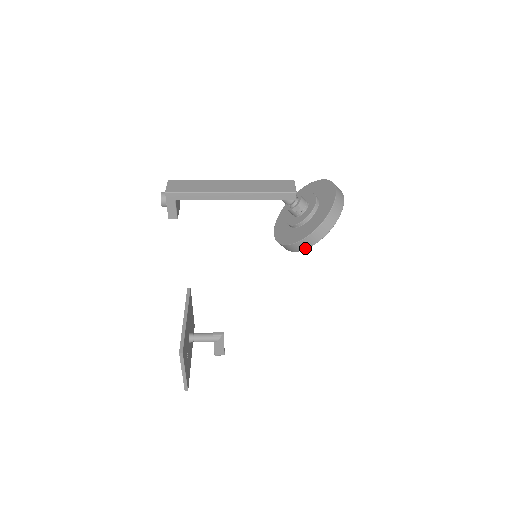
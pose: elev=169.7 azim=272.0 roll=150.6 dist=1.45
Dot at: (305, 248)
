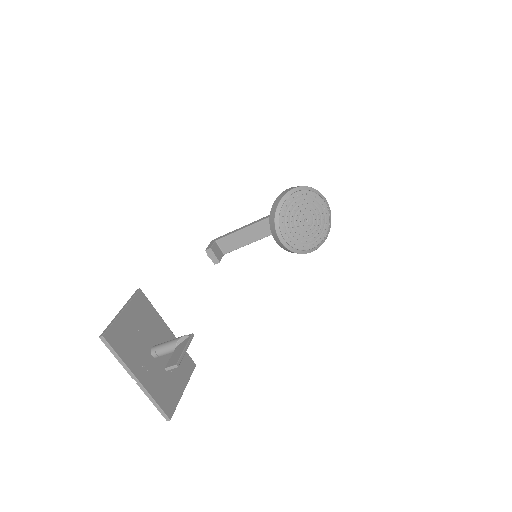
Dot at: (281, 199)
